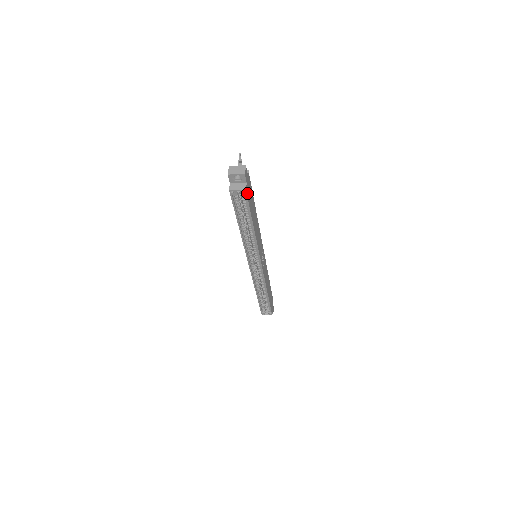
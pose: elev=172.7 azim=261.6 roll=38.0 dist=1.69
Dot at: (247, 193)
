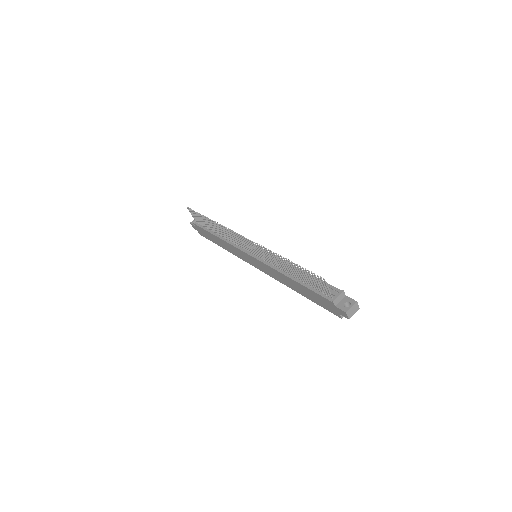
Dot at: occluded
